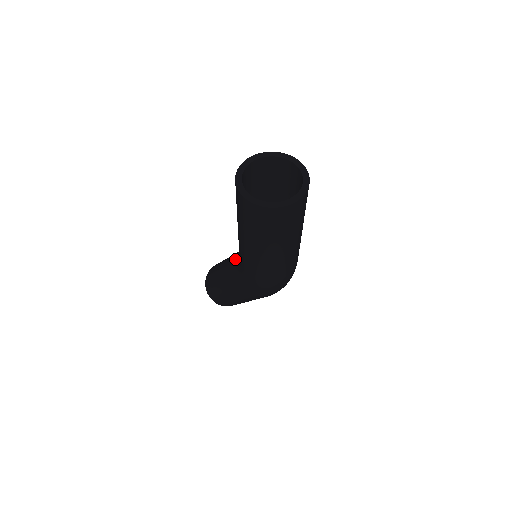
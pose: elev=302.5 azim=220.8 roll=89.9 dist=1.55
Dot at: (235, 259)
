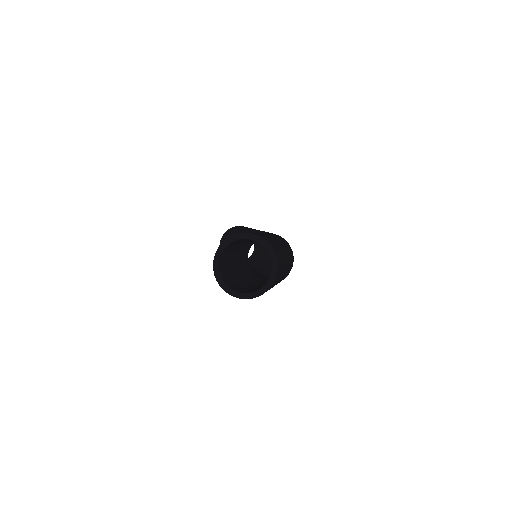
Dot at: occluded
